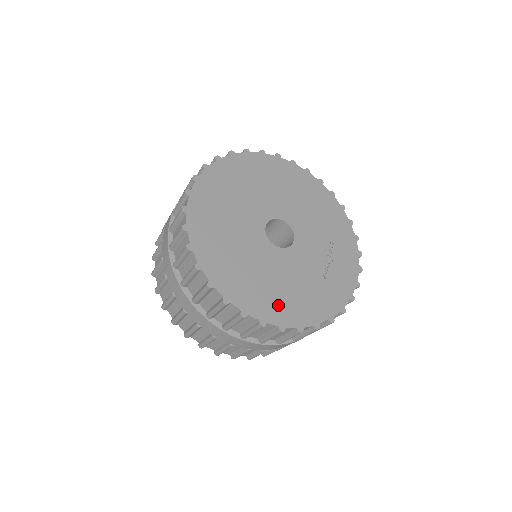
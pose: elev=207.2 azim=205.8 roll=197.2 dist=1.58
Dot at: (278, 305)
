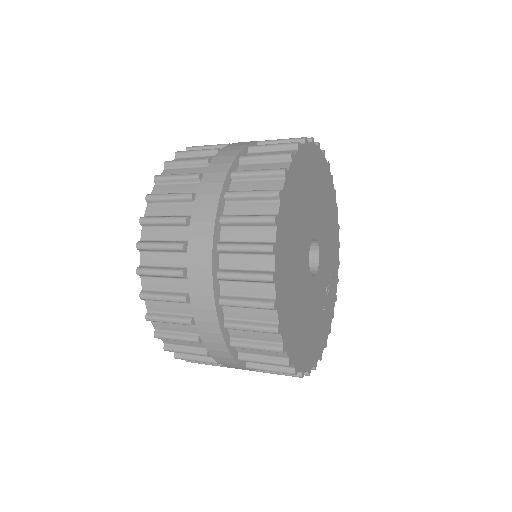
Dot at: (304, 347)
